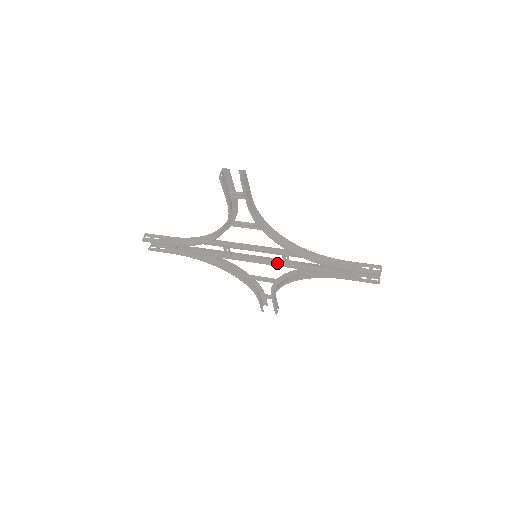
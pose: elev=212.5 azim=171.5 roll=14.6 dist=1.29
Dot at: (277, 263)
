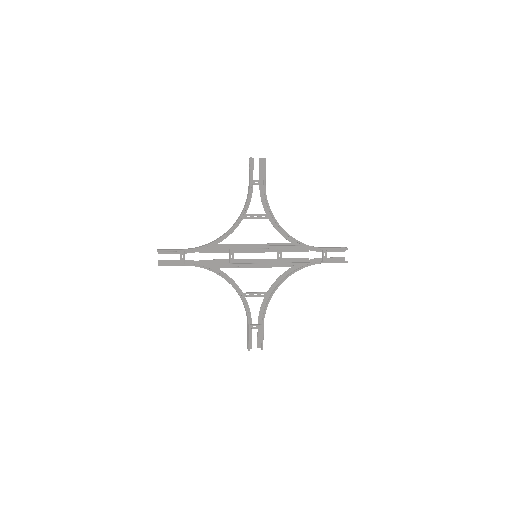
Dot at: (272, 263)
